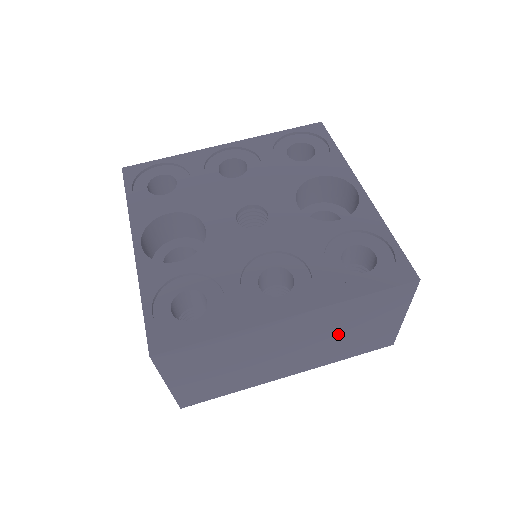
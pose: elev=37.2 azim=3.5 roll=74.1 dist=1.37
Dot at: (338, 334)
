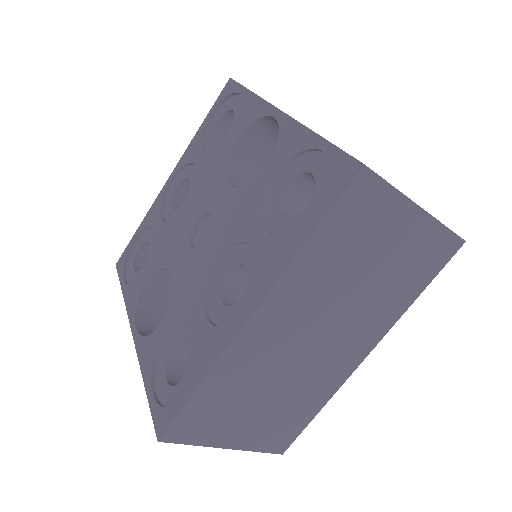
Dot at: (353, 288)
